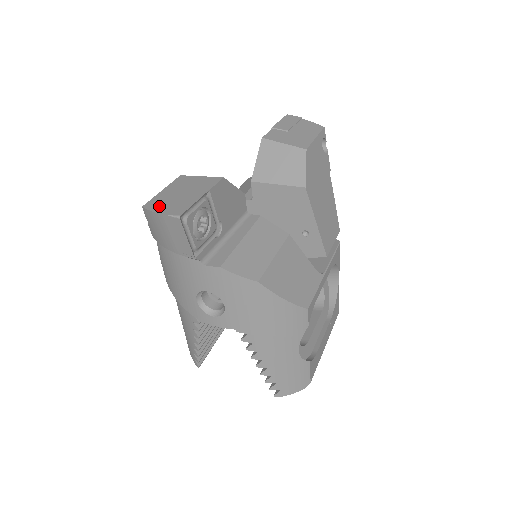
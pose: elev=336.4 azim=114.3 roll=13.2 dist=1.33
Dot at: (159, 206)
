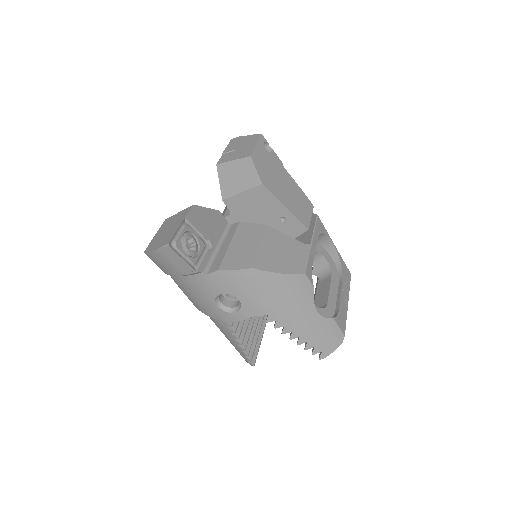
Dot at: (154, 246)
